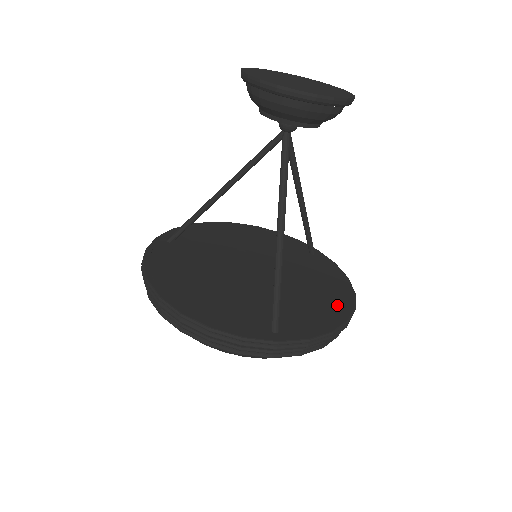
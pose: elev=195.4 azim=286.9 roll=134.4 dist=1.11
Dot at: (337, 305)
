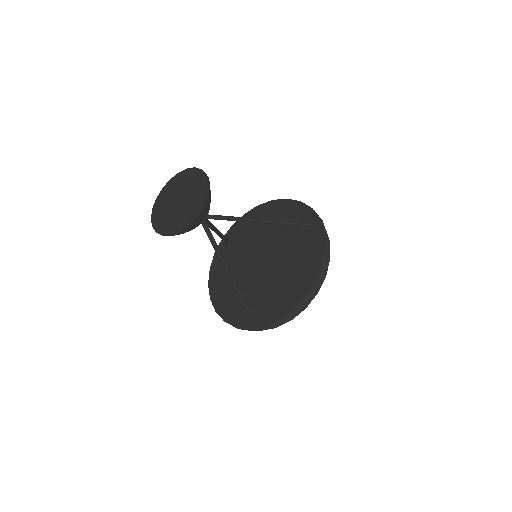
Dot at: (300, 289)
